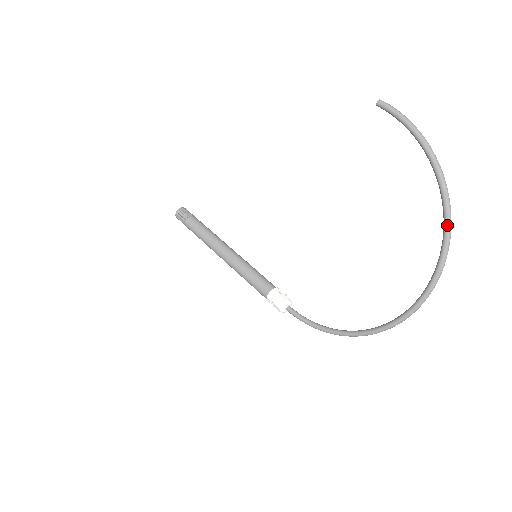
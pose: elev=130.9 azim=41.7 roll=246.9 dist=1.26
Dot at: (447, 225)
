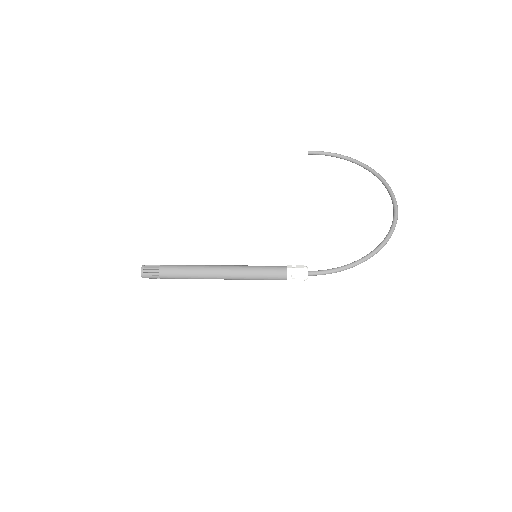
Dot at: (380, 175)
